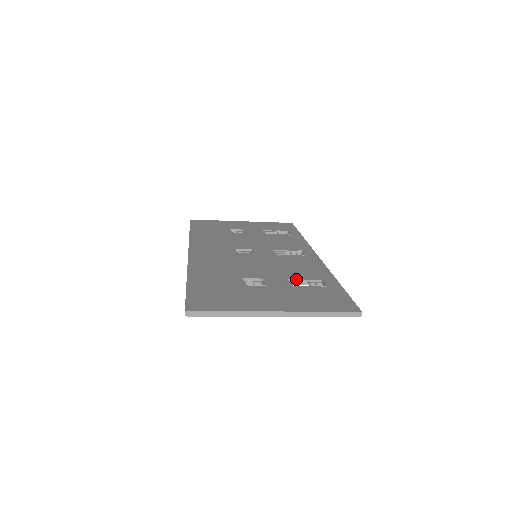
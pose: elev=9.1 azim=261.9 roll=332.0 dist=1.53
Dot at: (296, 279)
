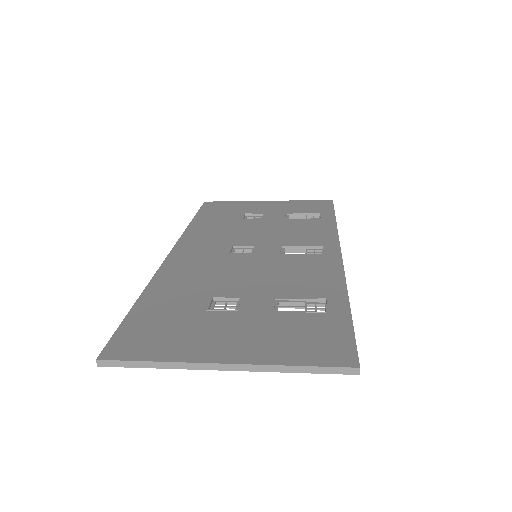
Dot at: (287, 298)
